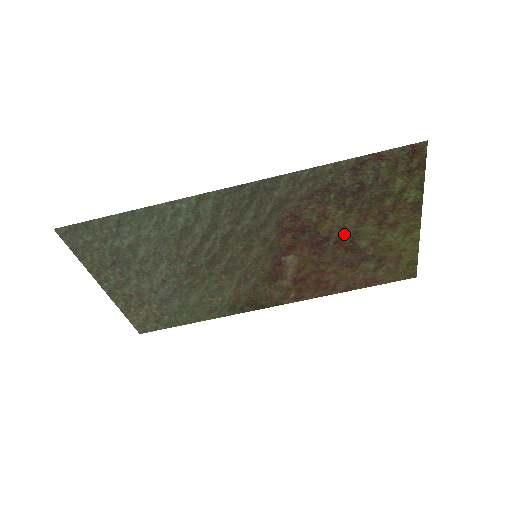
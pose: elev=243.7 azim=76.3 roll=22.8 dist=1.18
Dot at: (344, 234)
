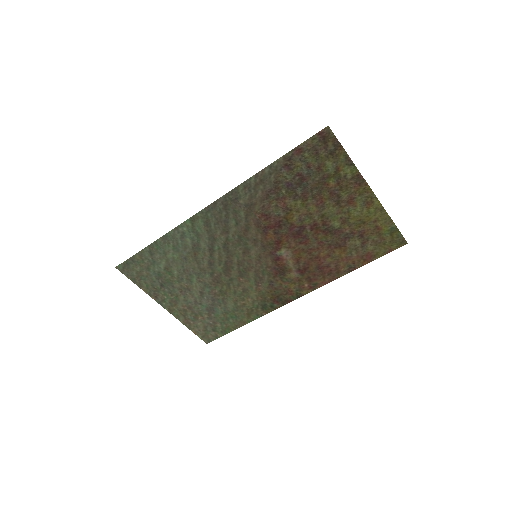
Dot at: (314, 220)
